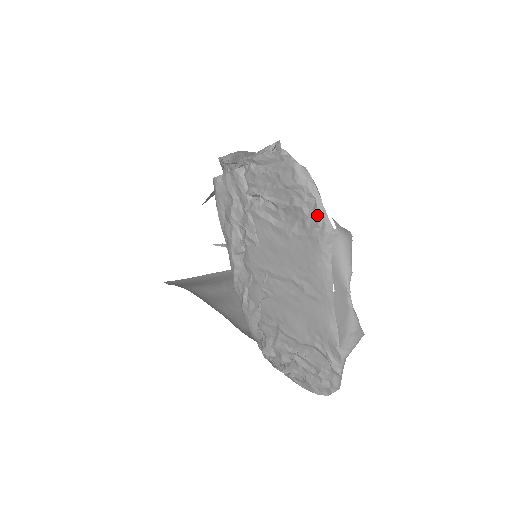
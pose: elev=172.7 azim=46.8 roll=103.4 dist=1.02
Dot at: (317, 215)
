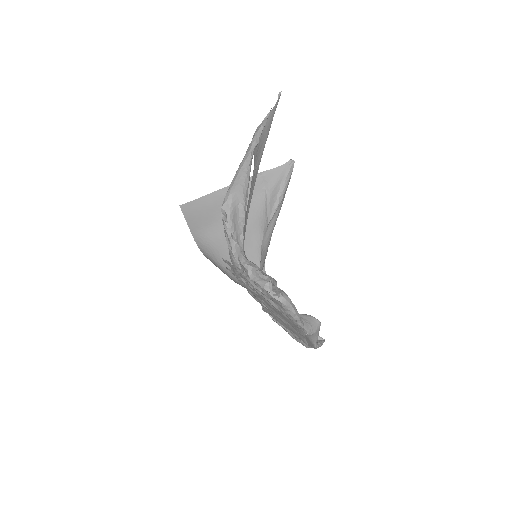
Dot at: (297, 323)
